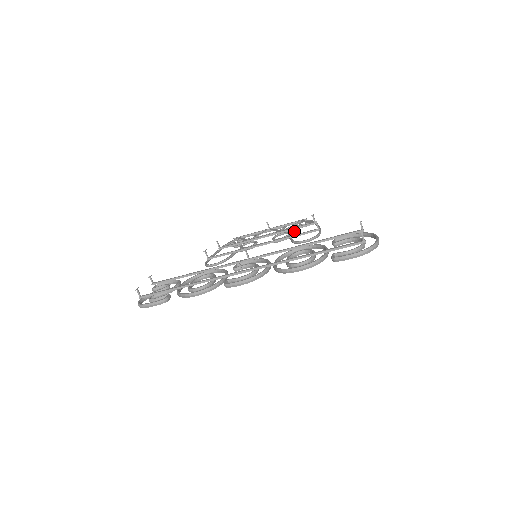
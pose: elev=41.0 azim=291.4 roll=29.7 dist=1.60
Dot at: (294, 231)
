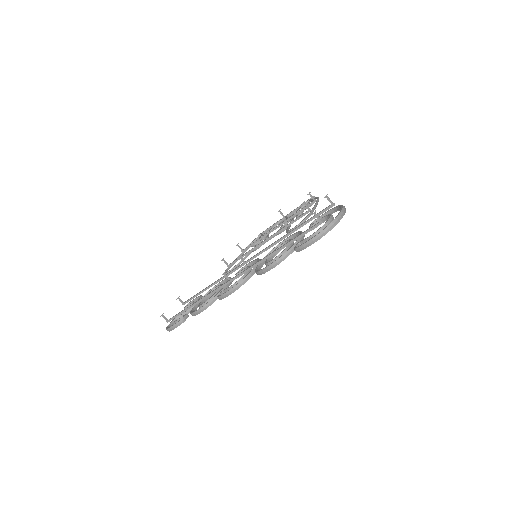
Dot at: (297, 216)
